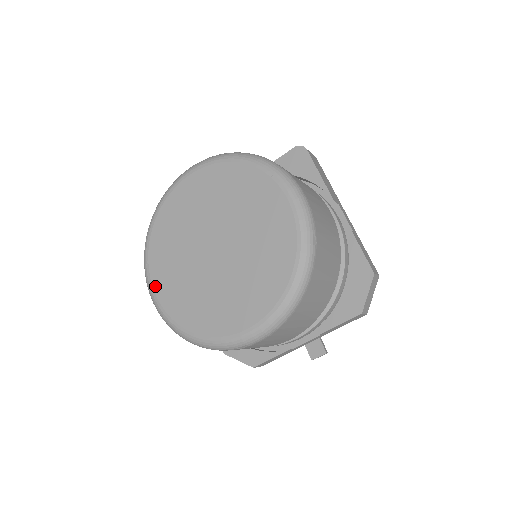
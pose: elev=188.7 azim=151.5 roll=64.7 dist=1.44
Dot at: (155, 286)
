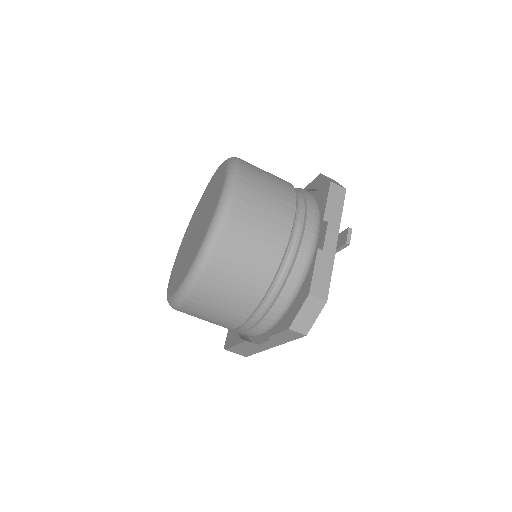
Dot at: (174, 290)
